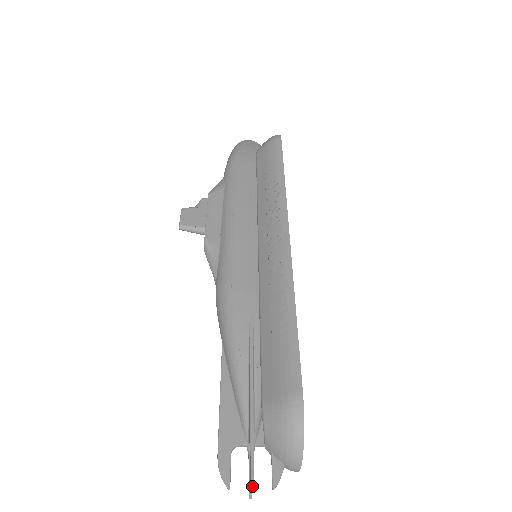
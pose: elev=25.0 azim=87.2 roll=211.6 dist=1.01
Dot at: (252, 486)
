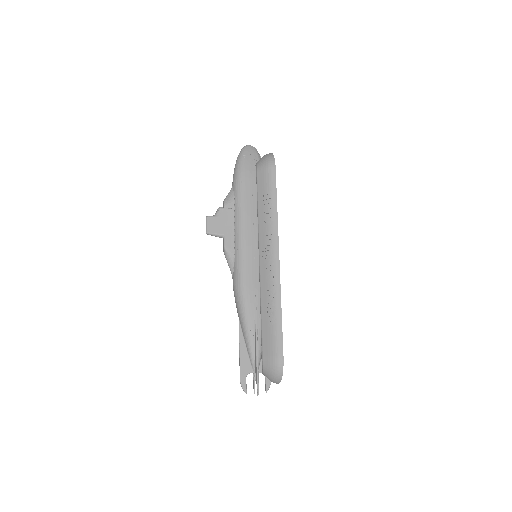
Dot at: occluded
